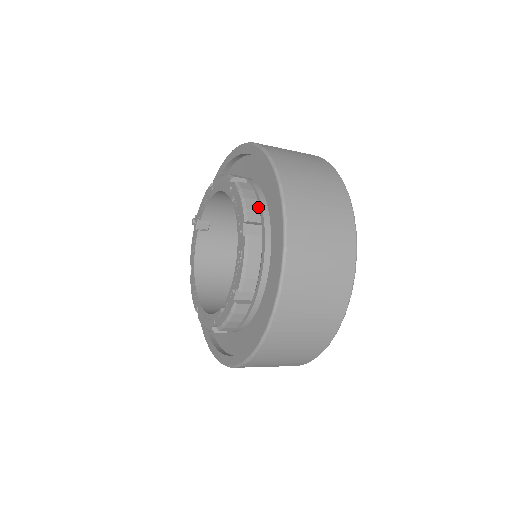
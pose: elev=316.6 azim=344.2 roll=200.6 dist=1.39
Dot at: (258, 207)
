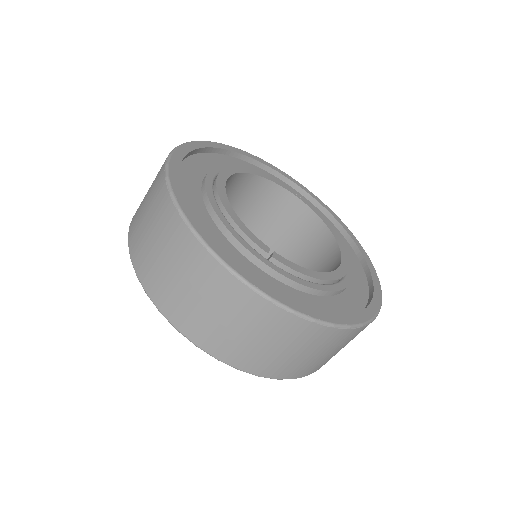
Dot at: occluded
